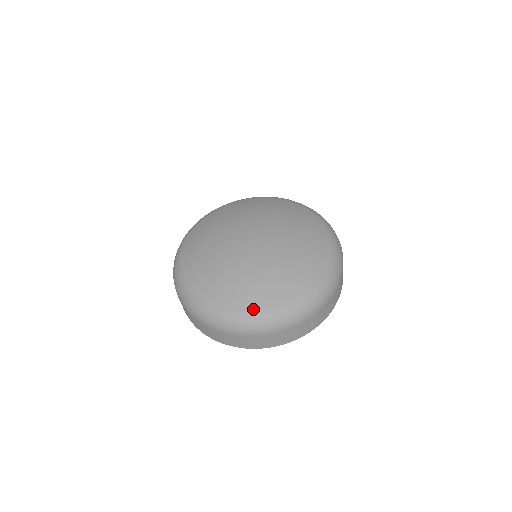
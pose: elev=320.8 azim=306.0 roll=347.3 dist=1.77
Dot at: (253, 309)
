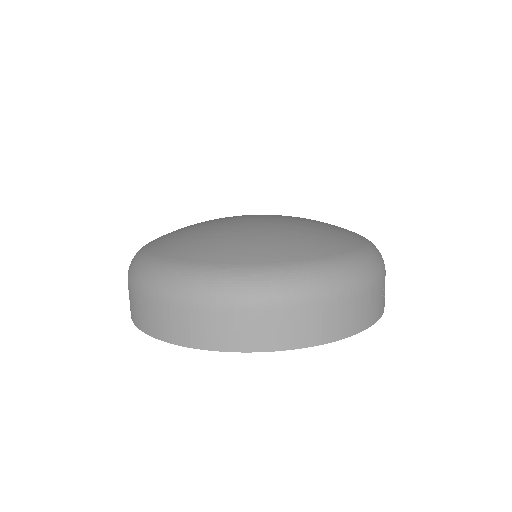
Dot at: (323, 256)
